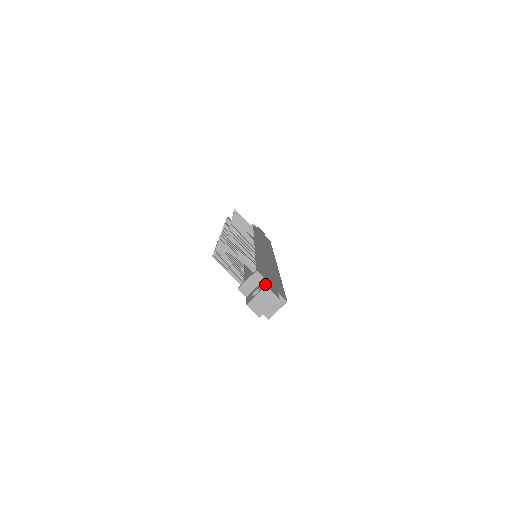
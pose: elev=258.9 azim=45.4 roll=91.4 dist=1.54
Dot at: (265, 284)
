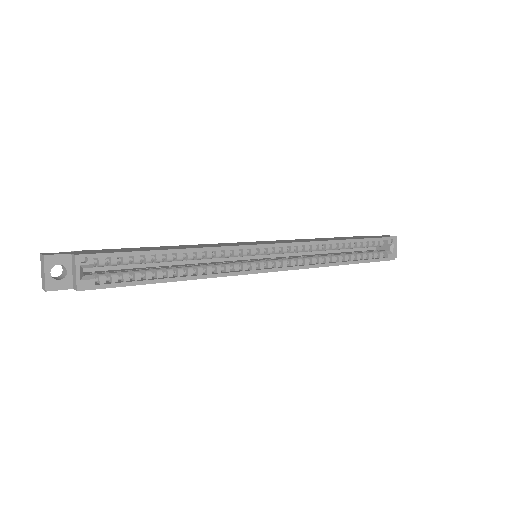
Dot at: occluded
